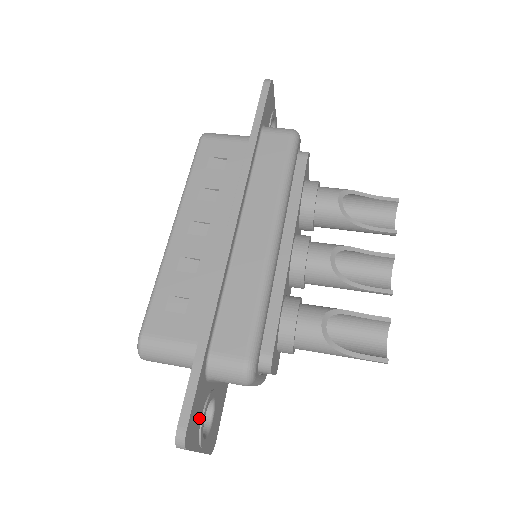
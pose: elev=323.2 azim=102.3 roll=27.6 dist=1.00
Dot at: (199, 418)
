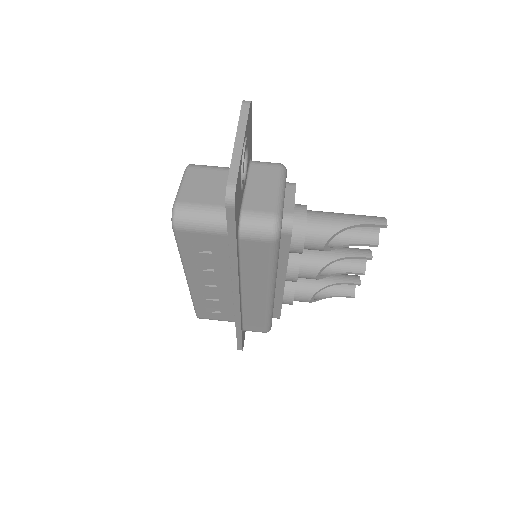
Dot at: occluded
